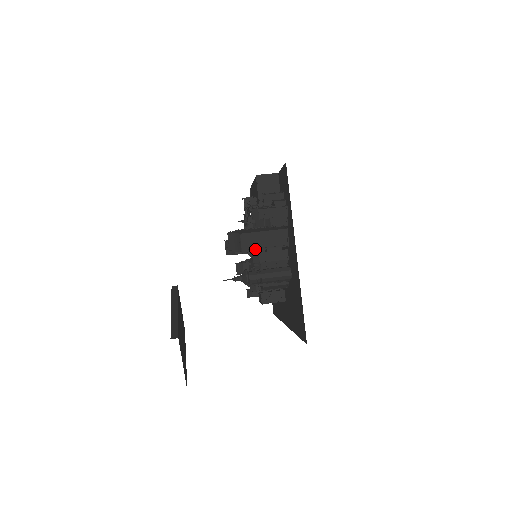
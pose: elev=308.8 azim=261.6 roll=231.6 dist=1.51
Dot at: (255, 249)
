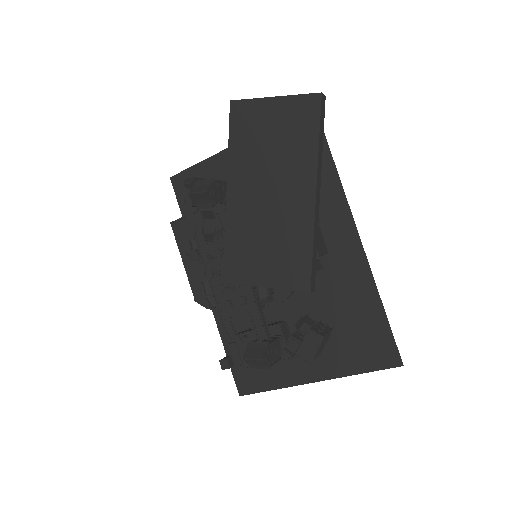
Dot at: (220, 181)
